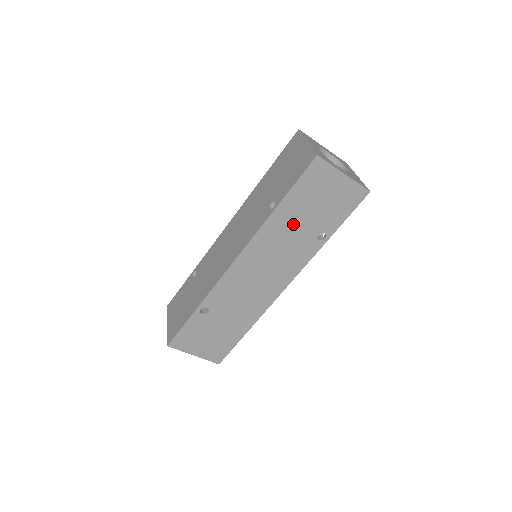
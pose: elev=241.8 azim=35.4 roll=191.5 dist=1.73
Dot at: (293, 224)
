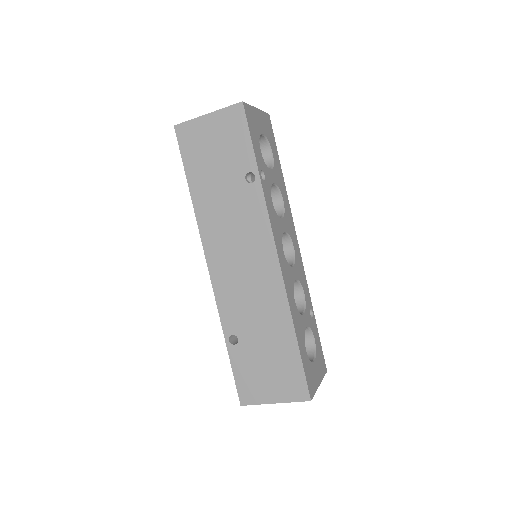
Dot at: (216, 192)
